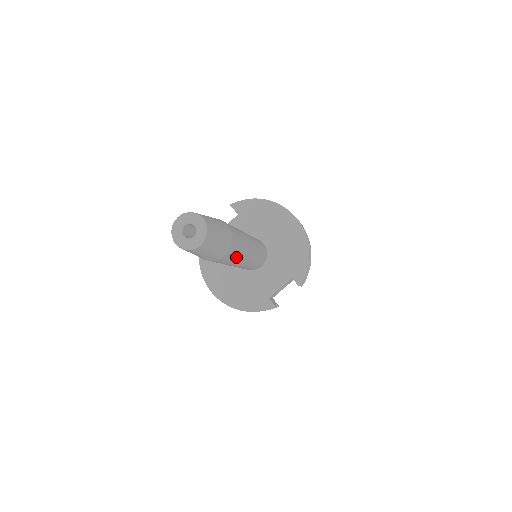
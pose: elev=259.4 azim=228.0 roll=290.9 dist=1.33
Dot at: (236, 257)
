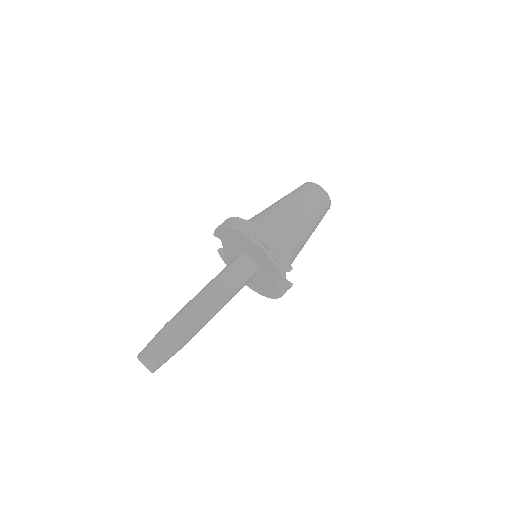
Dot at: (202, 325)
